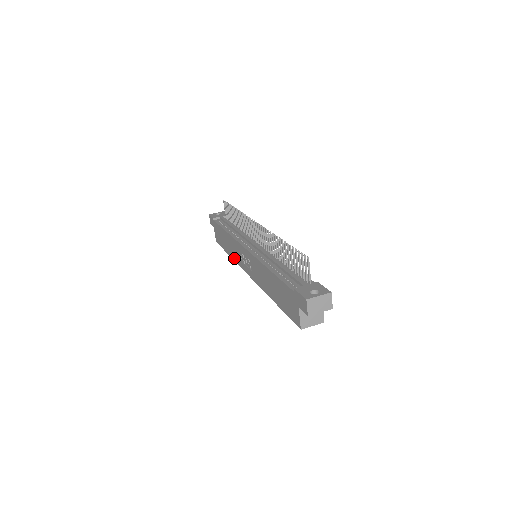
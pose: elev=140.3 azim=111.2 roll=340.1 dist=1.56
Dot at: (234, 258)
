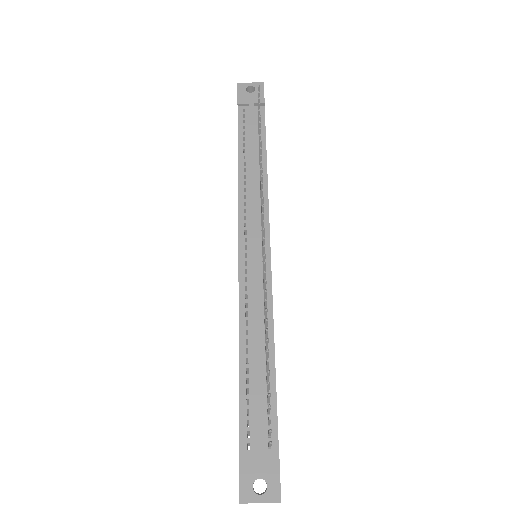
Dot at: occluded
